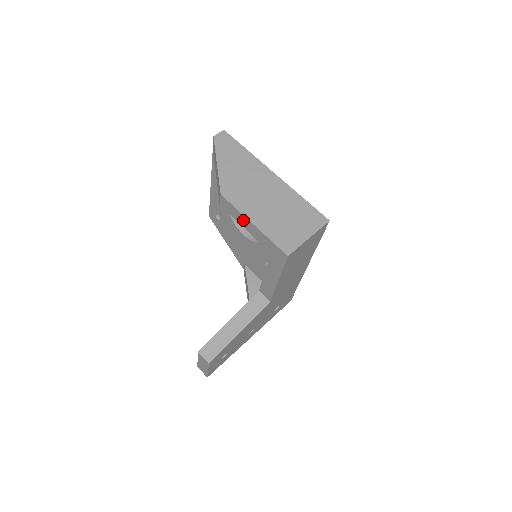
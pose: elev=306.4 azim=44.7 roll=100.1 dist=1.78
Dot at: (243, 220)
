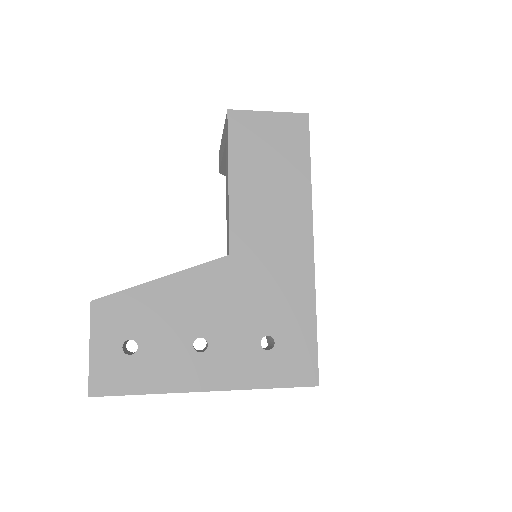
Dot at: (221, 149)
